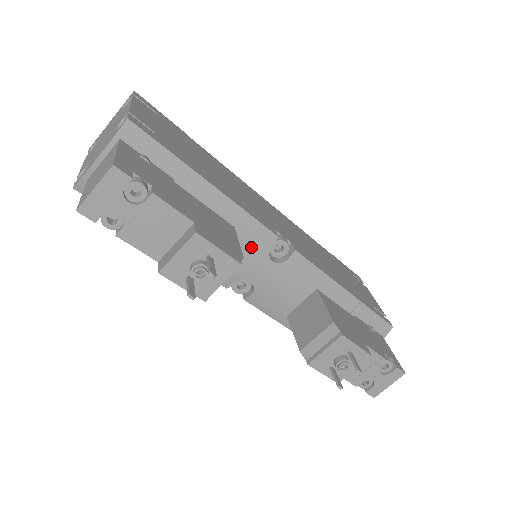
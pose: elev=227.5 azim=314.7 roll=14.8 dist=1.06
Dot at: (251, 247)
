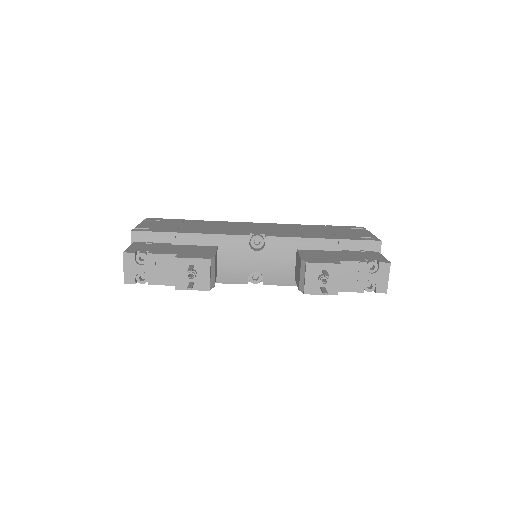
Dot at: (237, 251)
